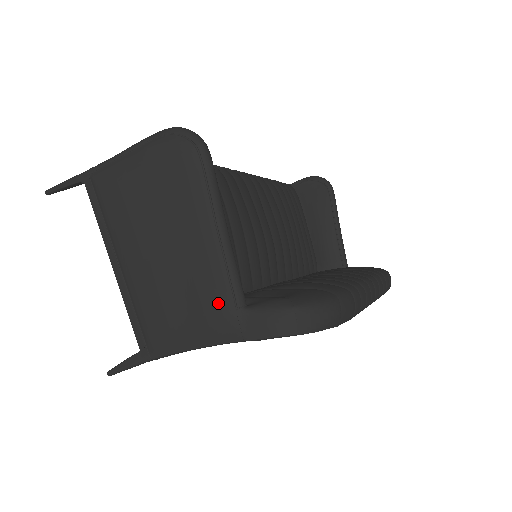
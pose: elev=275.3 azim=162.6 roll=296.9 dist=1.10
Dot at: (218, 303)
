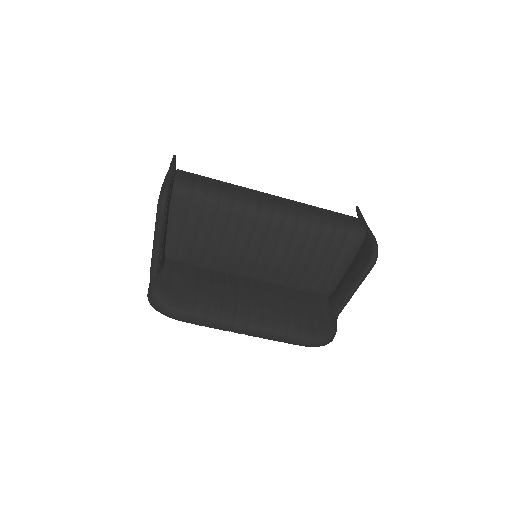
Dot at: occluded
